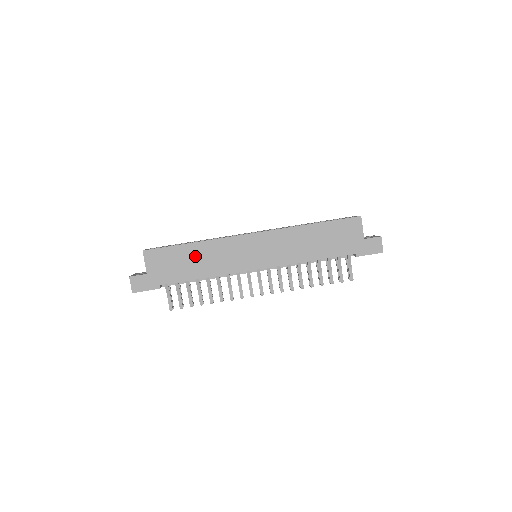
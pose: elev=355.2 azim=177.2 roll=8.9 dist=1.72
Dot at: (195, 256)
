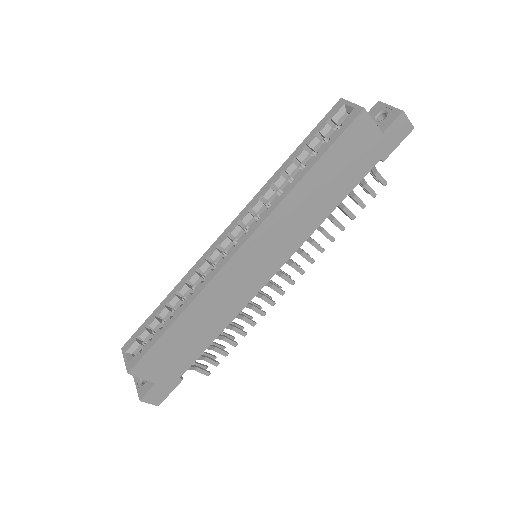
Dot at: (192, 326)
